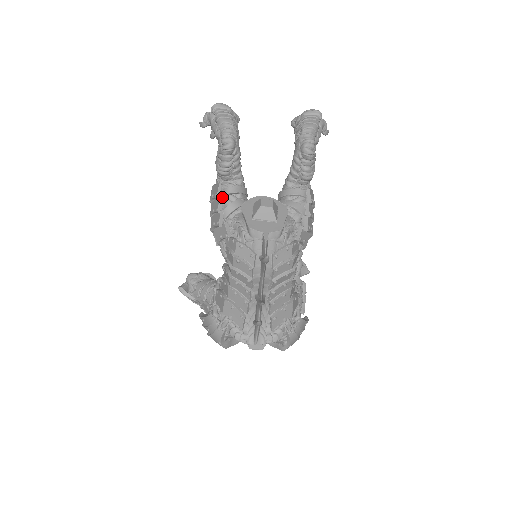
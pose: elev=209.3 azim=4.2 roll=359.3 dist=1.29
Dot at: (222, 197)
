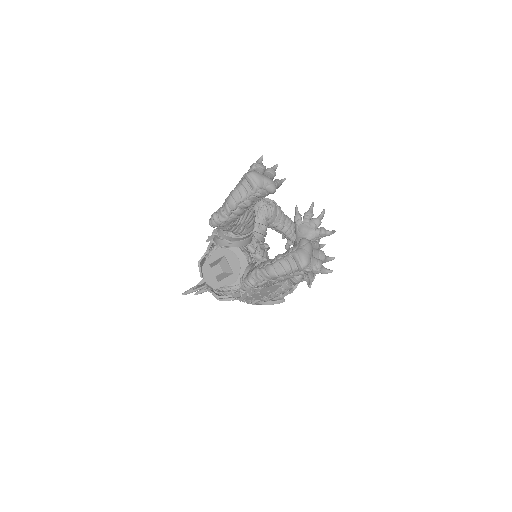
Dot at: (219, 229)
